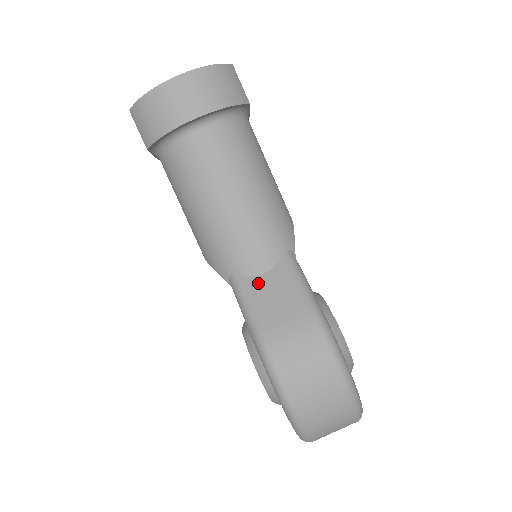
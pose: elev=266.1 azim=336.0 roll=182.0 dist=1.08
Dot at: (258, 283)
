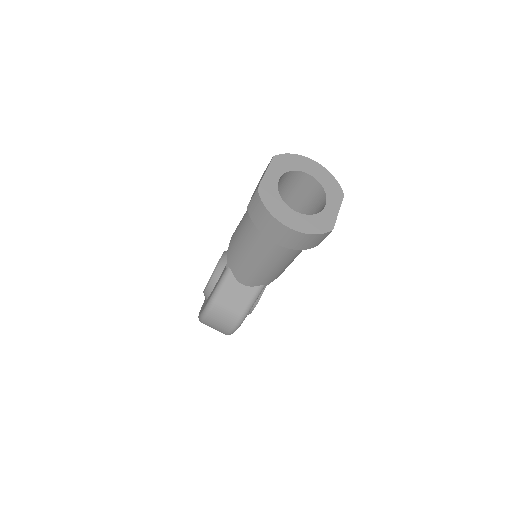
Dot at: (236, 285)
